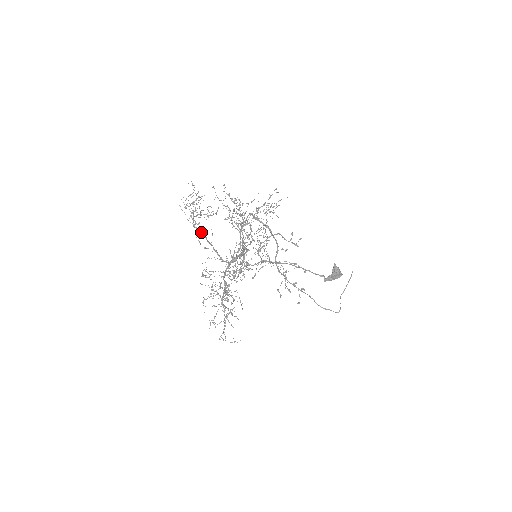
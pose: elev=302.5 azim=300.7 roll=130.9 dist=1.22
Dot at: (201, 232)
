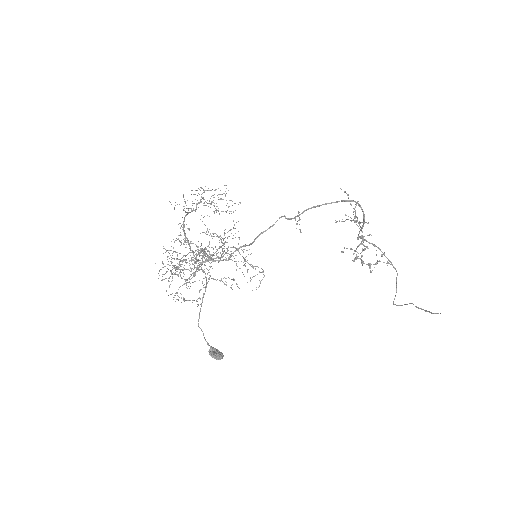
Dot at: (183, 226)
